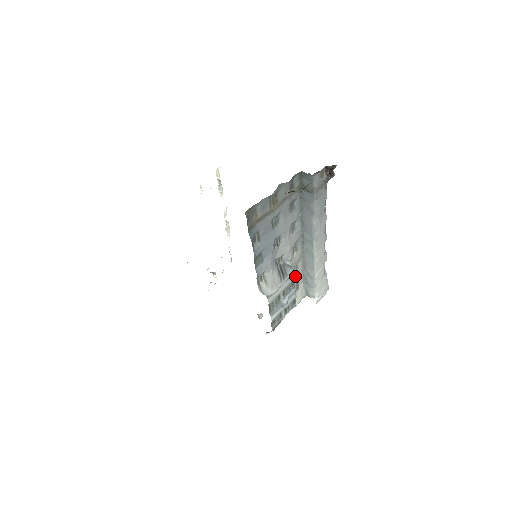
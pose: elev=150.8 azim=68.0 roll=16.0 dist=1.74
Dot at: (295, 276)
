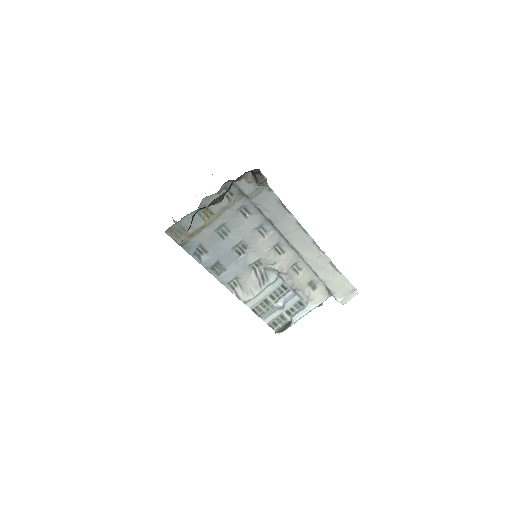
Dot at: (299, 277)
